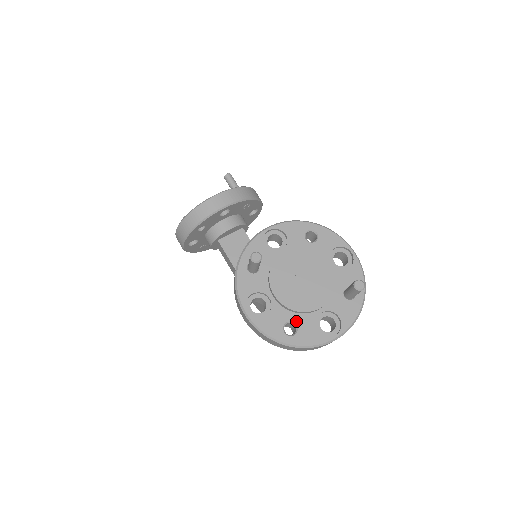
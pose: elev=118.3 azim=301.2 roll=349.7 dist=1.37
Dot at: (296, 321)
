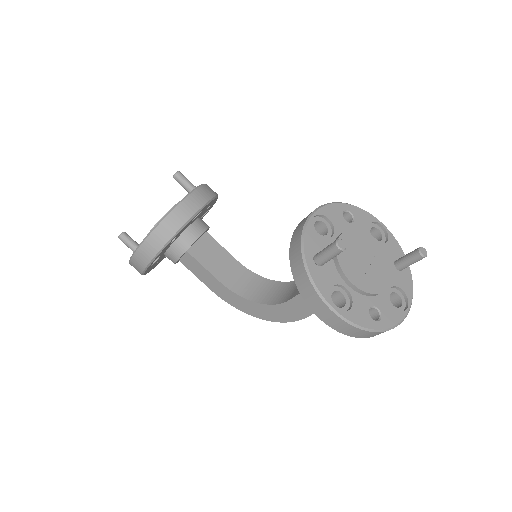
Dot at: (376, 304)
